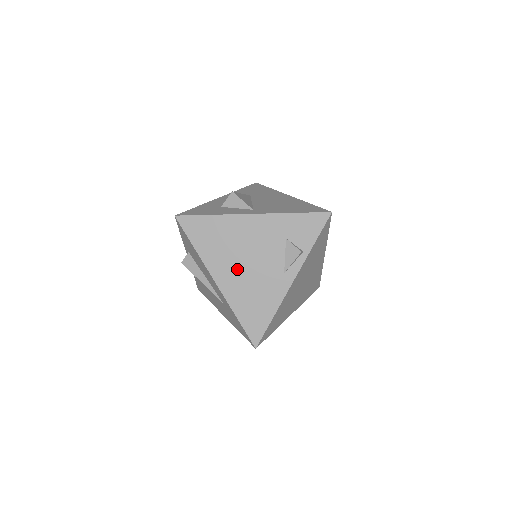
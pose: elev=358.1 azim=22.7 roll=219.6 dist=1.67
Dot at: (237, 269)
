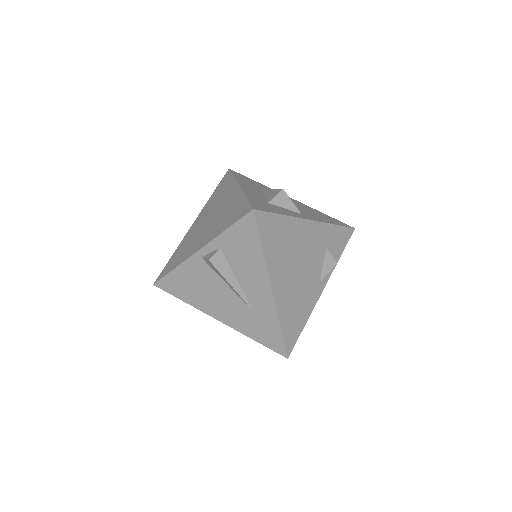
Dot at: (290, 276)
